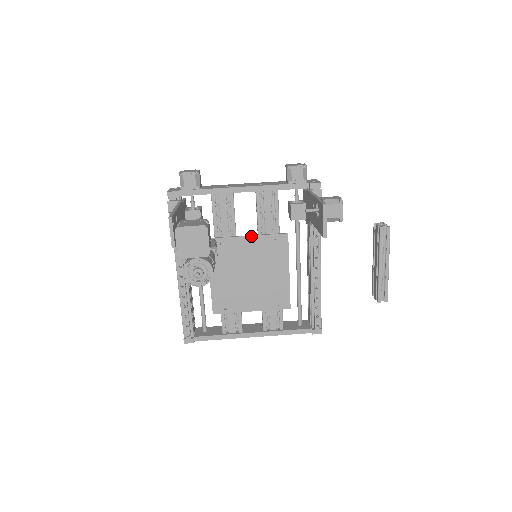
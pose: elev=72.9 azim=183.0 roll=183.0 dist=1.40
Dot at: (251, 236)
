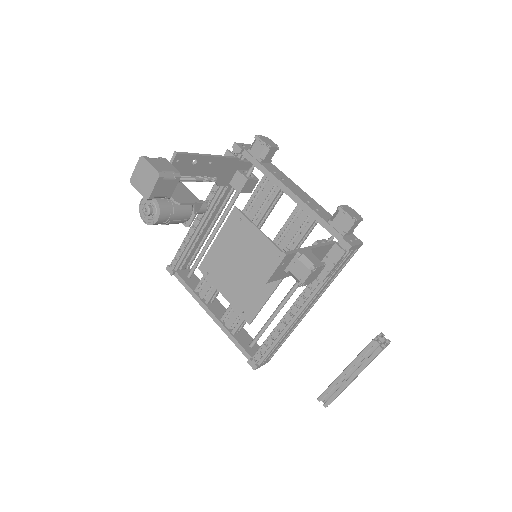
Dot at: (266, 237)
